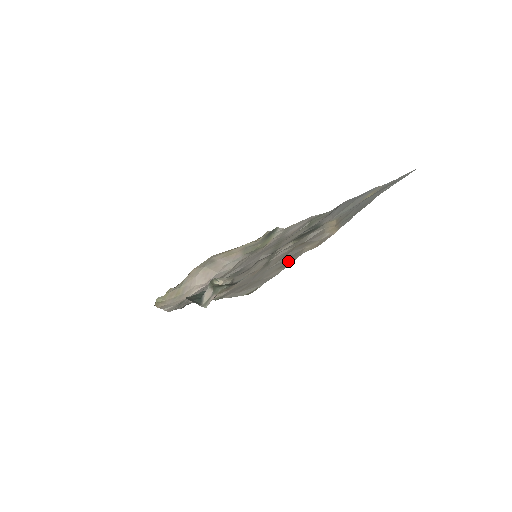
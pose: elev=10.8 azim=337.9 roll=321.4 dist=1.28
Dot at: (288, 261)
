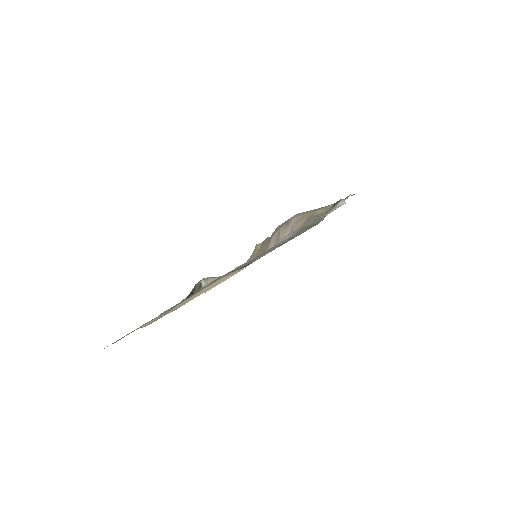
Dot at: occluded
